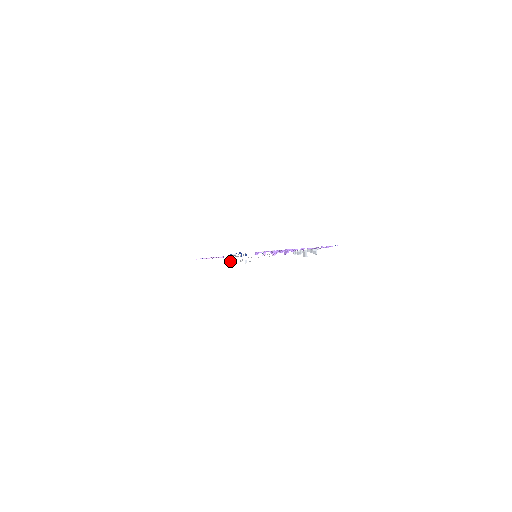
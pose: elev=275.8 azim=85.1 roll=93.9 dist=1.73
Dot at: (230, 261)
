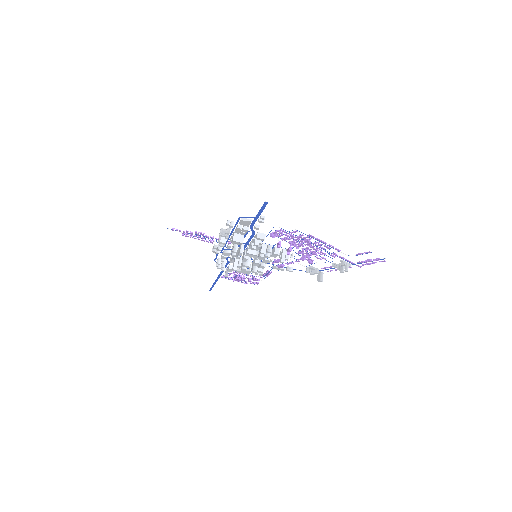
Dot at: (222, 246)
